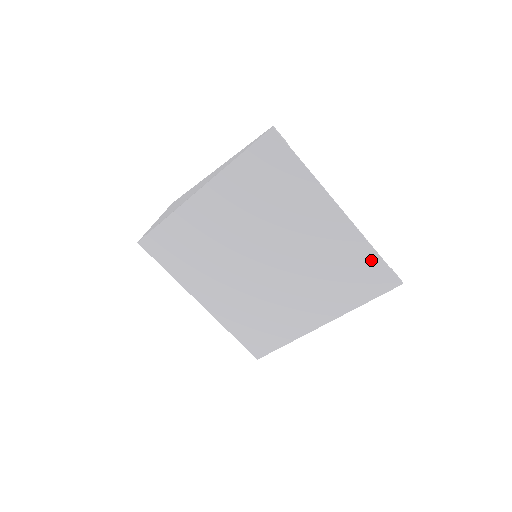
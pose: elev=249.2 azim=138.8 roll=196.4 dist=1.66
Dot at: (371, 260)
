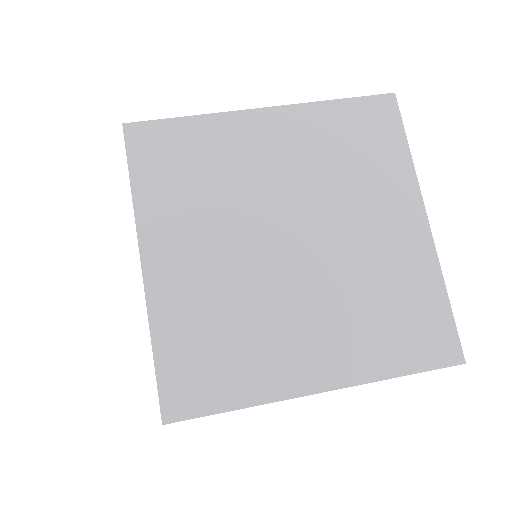
Dot at: (437, 306)
